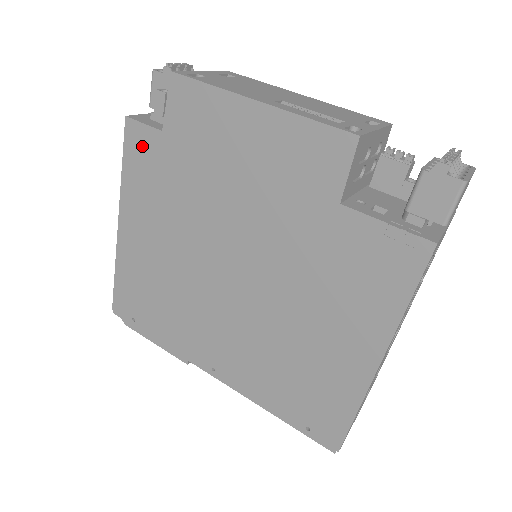
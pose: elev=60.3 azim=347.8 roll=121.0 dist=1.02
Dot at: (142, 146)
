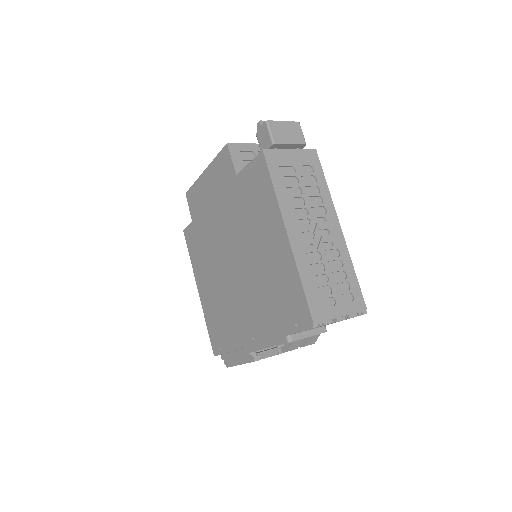
Dot at: (190, 237)
